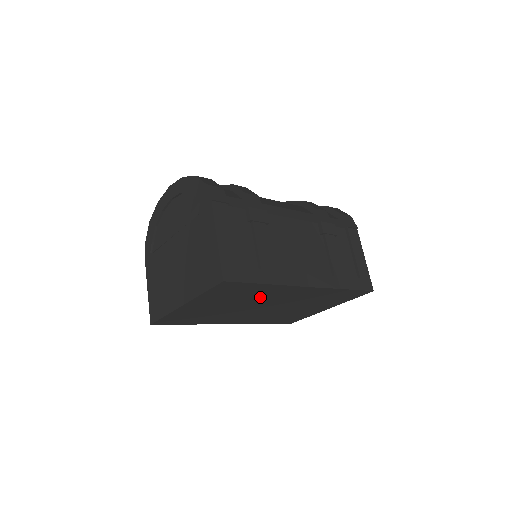
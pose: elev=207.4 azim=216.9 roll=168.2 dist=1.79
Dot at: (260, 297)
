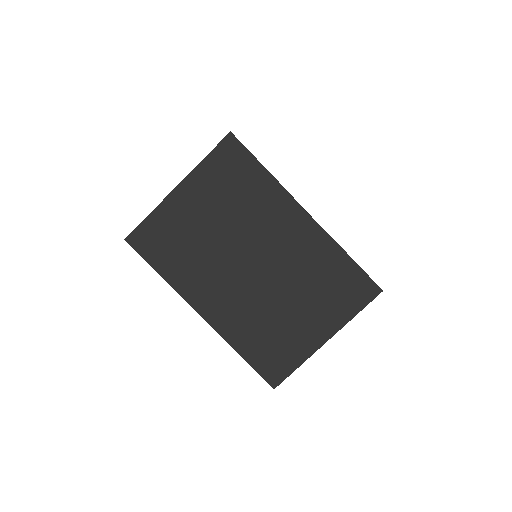
Dot at: (254, 216)
